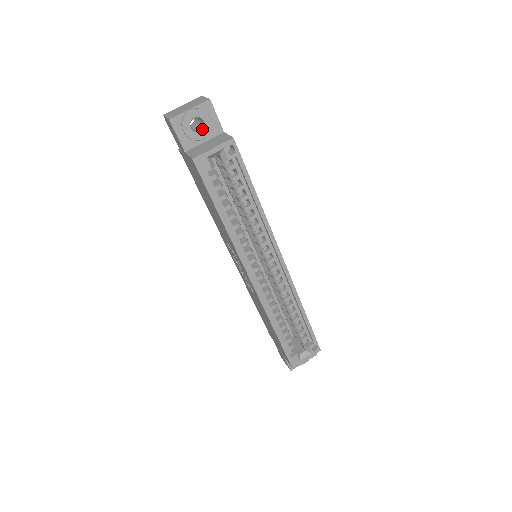
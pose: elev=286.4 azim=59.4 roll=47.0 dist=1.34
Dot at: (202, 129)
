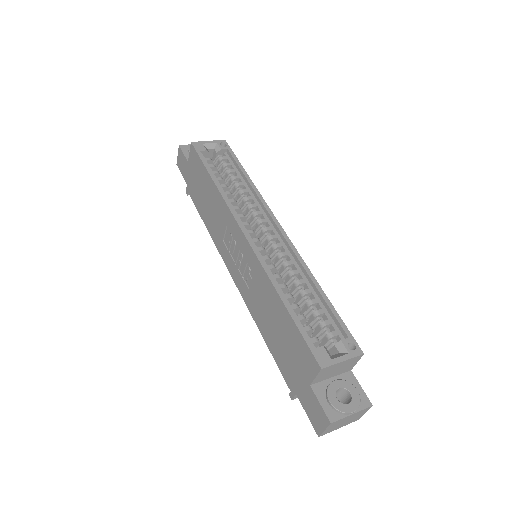
Dot at: occluded
